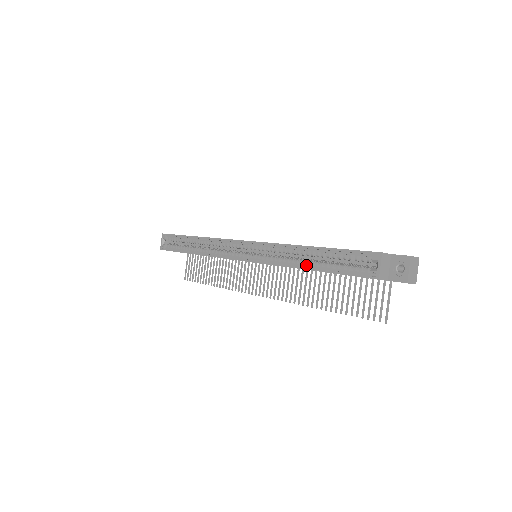
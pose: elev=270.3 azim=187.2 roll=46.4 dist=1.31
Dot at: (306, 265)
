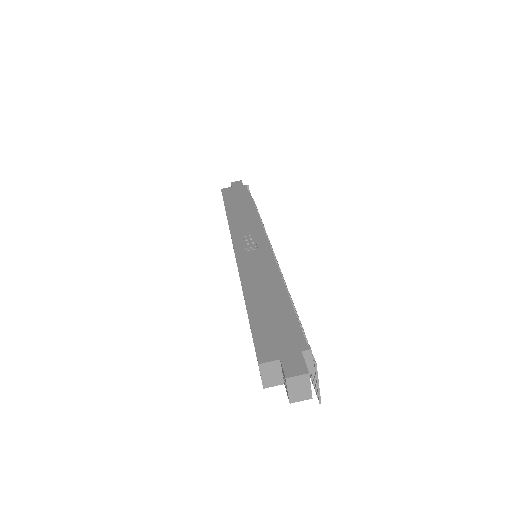
Dot at: occluded
